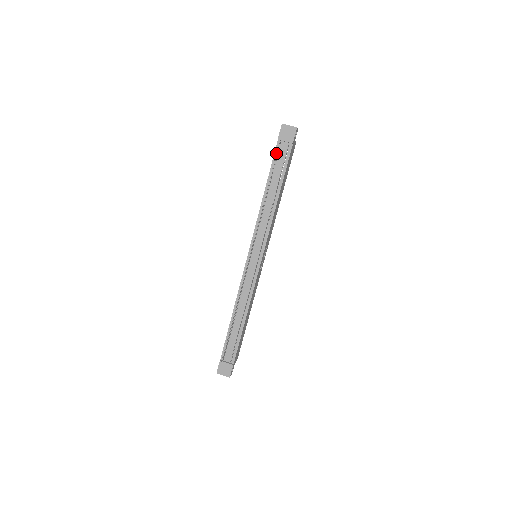
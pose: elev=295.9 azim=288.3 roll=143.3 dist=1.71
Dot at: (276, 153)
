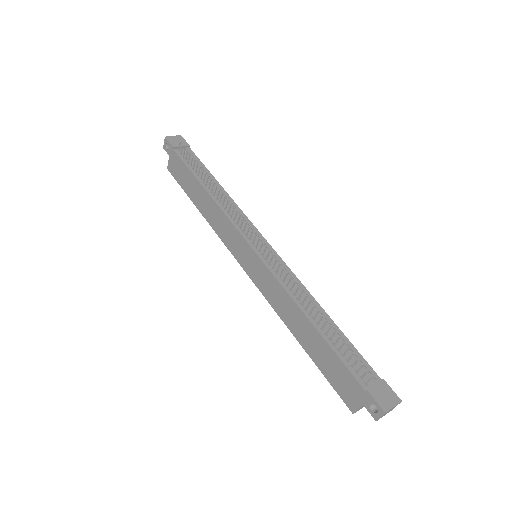
Dot at: (182, 158)
